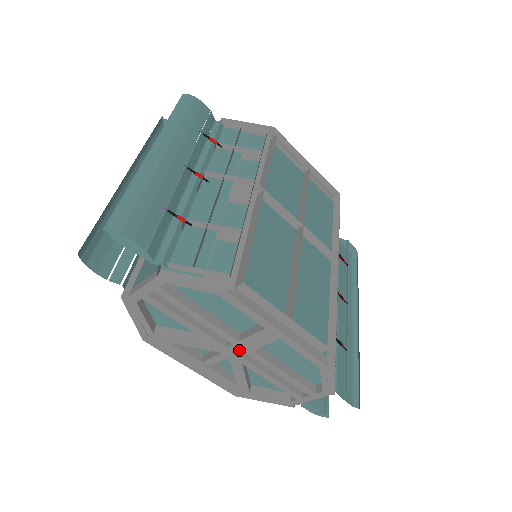
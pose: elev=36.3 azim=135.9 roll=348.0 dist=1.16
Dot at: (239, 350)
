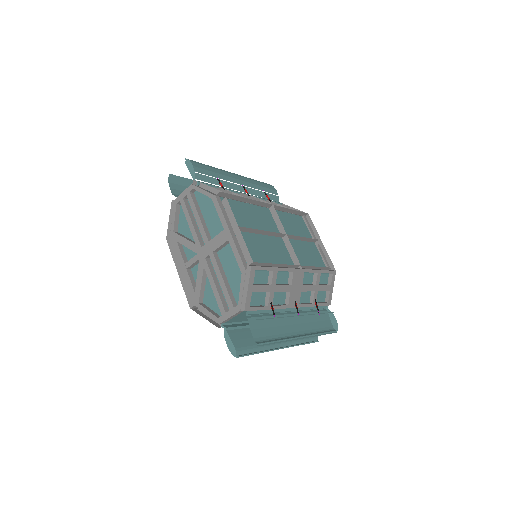
Dot at: (206, 251)
